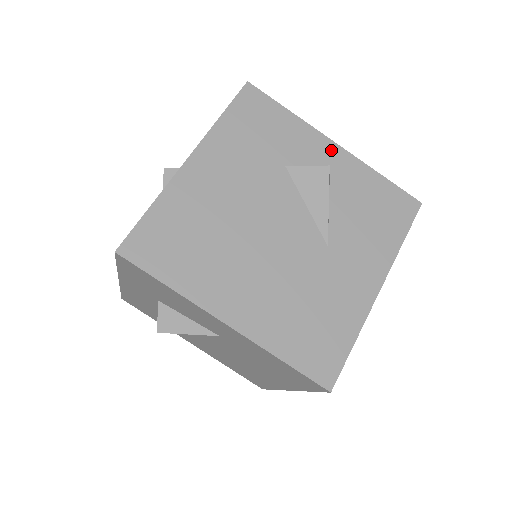
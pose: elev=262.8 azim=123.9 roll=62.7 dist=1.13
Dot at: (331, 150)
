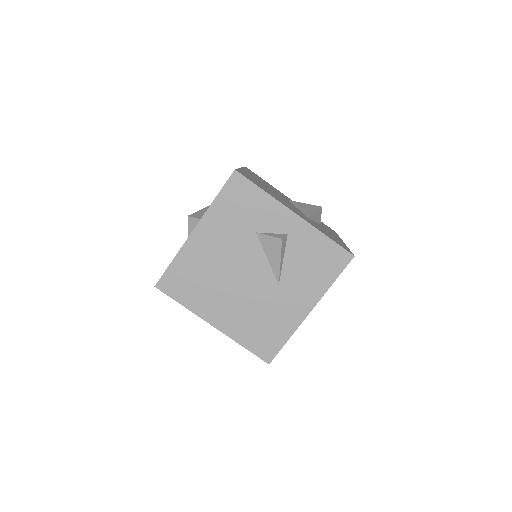
Dot at: (291, 219)
